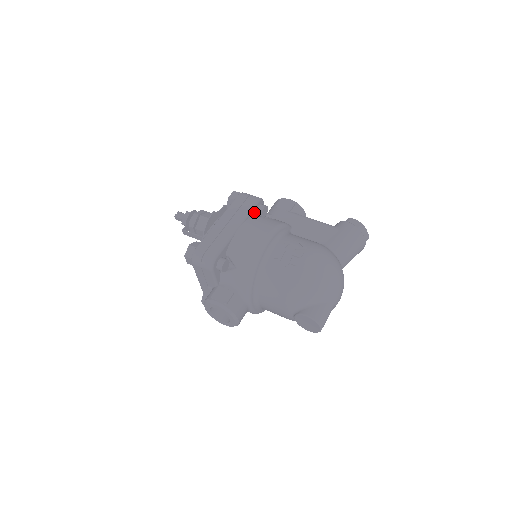
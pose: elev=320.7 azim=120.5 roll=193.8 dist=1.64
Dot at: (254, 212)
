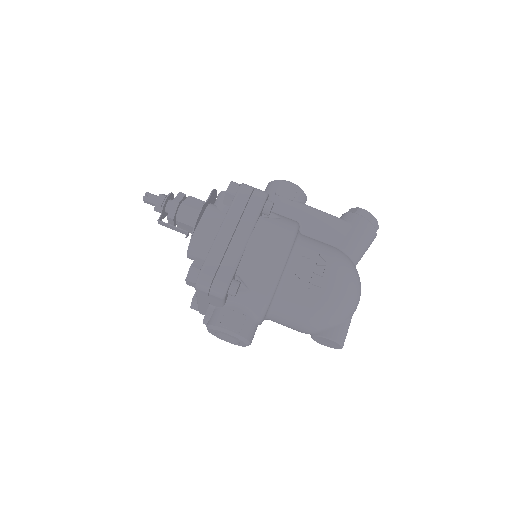
Dot at: (261, 212)
